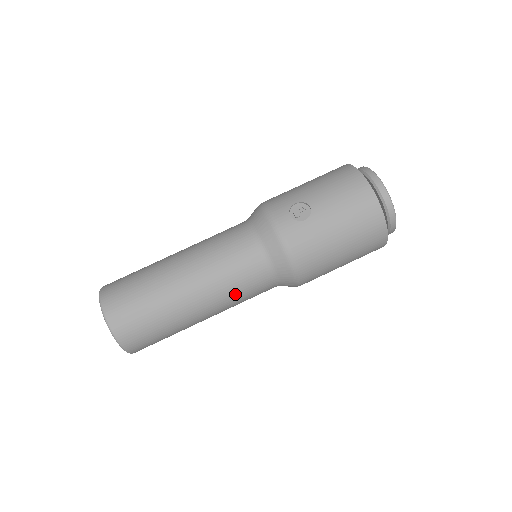
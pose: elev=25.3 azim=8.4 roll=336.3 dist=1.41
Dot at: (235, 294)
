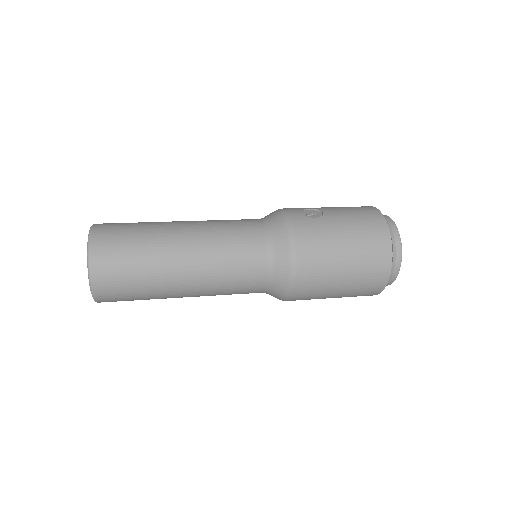
Dot at: (226, 264)
